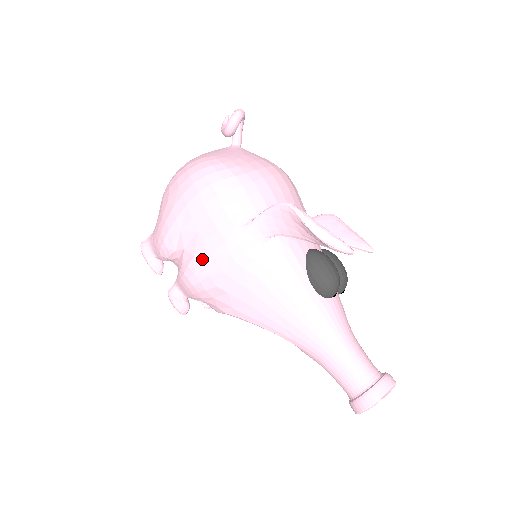
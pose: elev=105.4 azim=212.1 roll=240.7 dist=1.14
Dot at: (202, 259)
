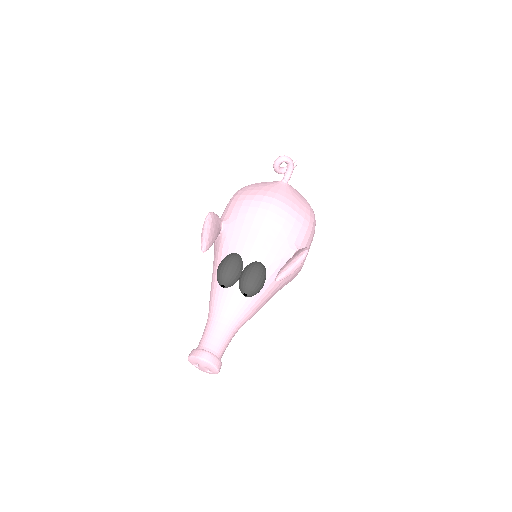
Dot at: occluded
